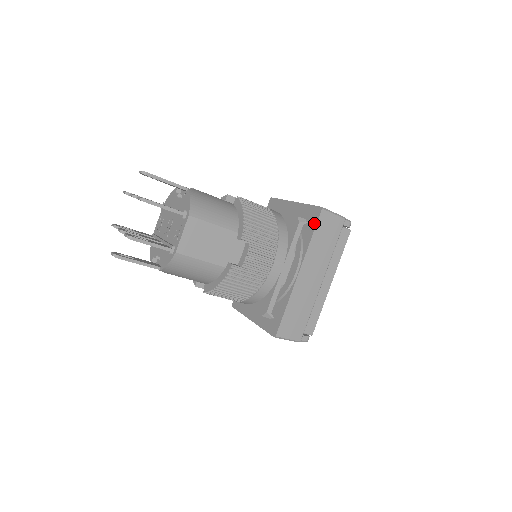
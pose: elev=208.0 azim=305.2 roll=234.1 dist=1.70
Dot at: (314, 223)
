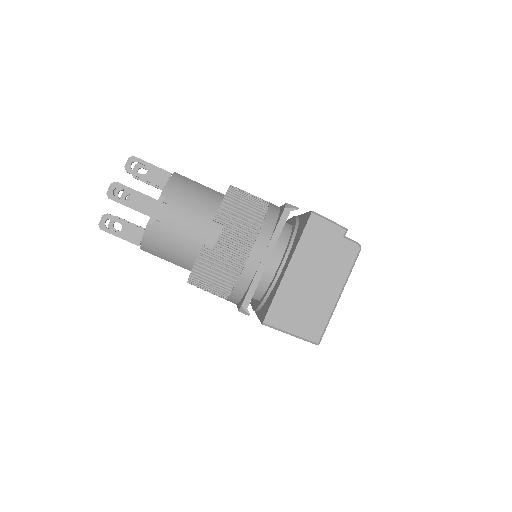
Dot at: (287, 222)
